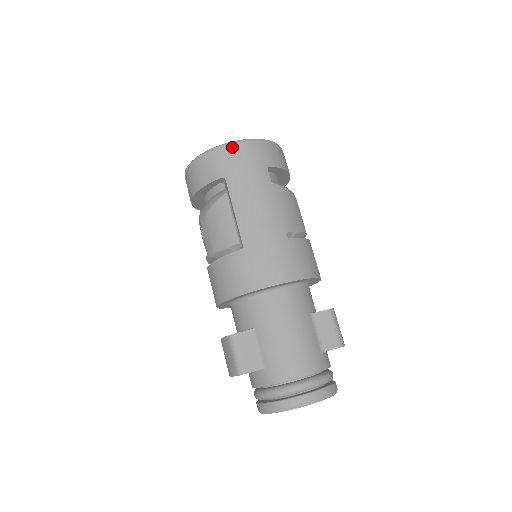
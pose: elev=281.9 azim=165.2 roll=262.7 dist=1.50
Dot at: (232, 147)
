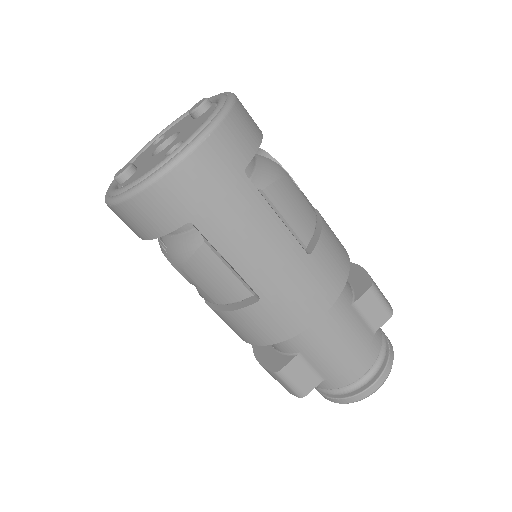
Dot at: (179, 172)
